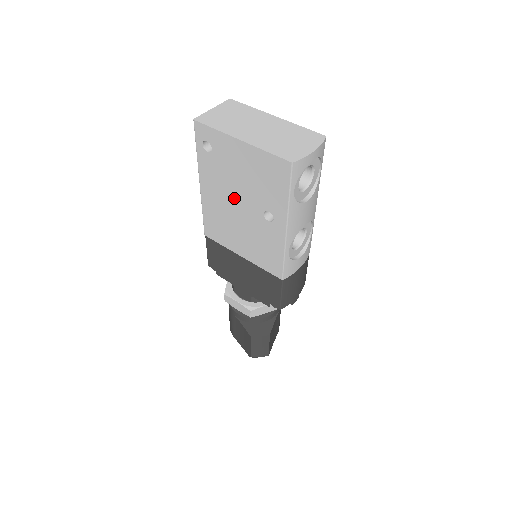
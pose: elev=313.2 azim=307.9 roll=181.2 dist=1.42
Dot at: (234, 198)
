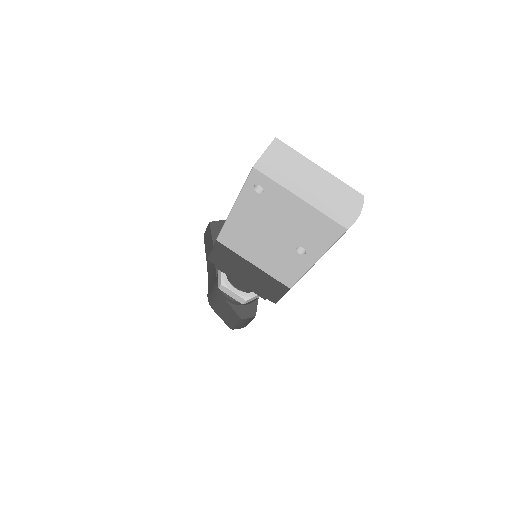
Dot at: (269, 229)
